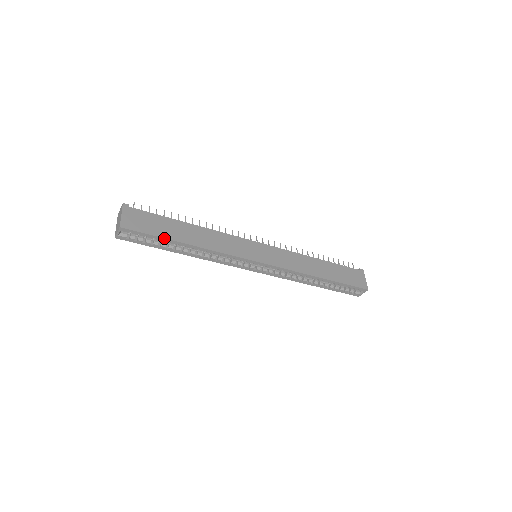
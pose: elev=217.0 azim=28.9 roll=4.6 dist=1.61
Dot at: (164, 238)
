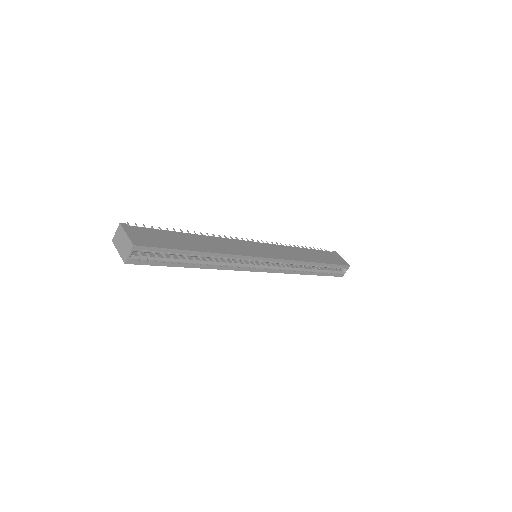
Dot at: (179, 249)
